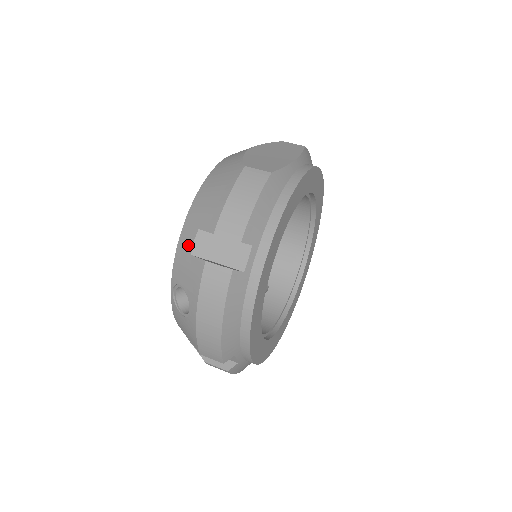
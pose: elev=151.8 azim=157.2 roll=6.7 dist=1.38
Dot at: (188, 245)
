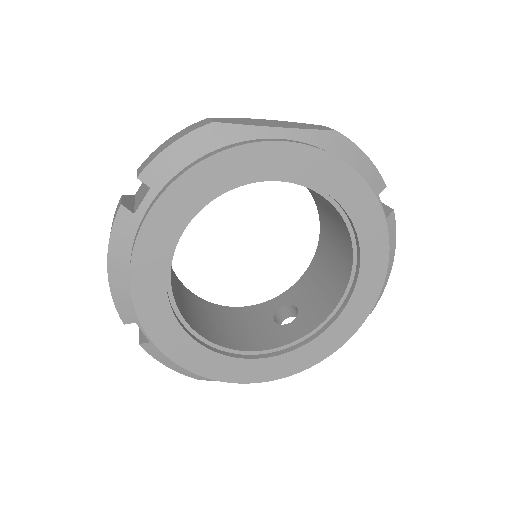
Dot at: occluded
